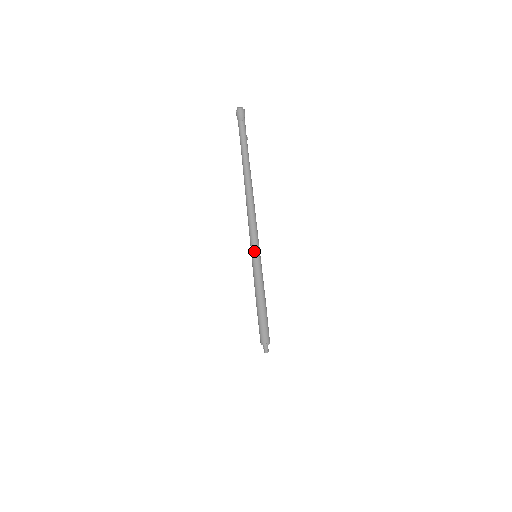
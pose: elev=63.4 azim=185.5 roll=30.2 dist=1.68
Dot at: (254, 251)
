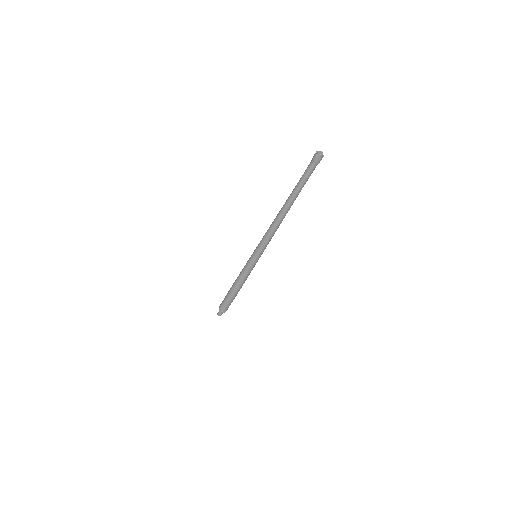
Dot at: (260, 255)
